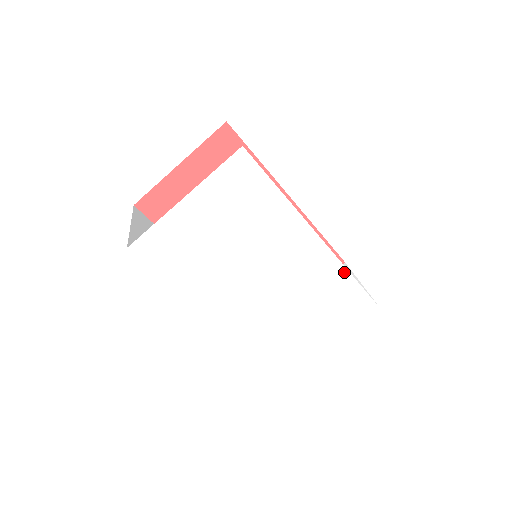
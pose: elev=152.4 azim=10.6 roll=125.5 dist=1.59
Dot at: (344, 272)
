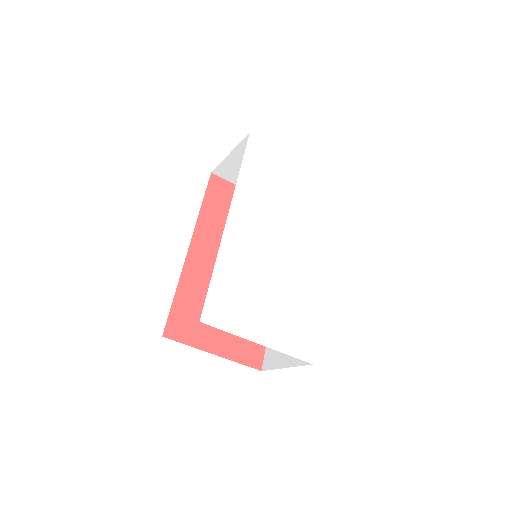
Dot at: (319, 303)
